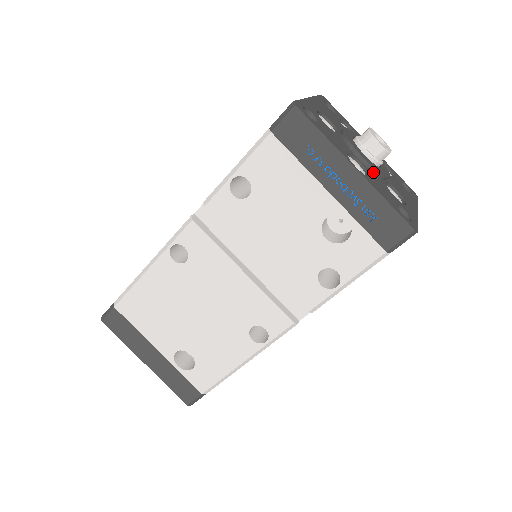
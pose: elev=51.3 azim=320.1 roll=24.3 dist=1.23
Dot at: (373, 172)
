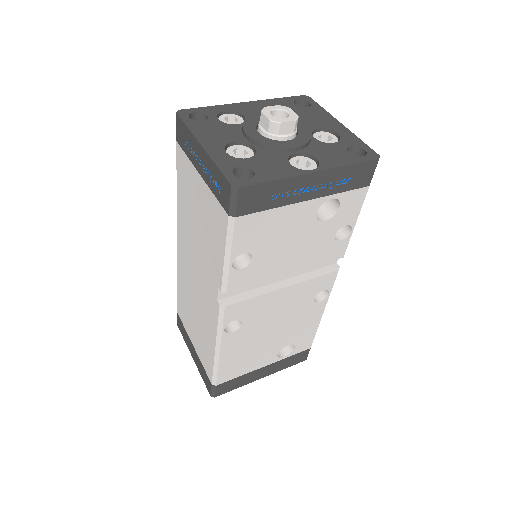
Dot at: (306, 146)
